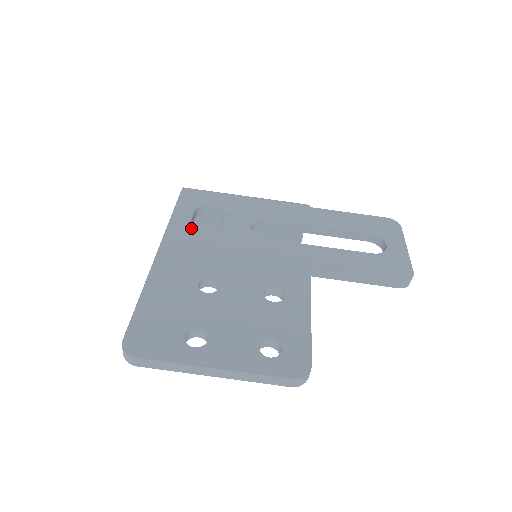
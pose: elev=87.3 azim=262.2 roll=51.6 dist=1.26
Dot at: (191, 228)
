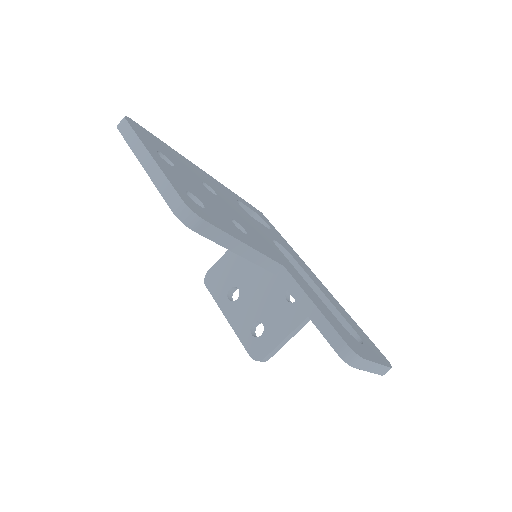
Dot at: occluded
